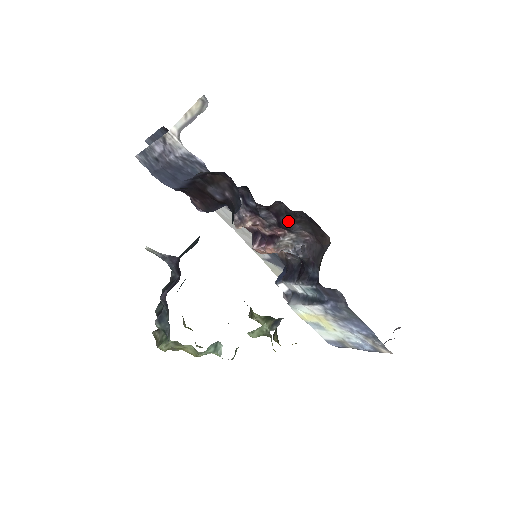
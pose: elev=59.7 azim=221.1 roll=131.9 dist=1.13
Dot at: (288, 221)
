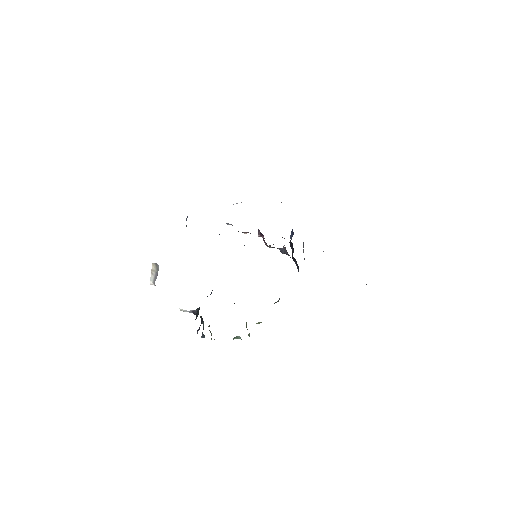
Dot at: occluded
